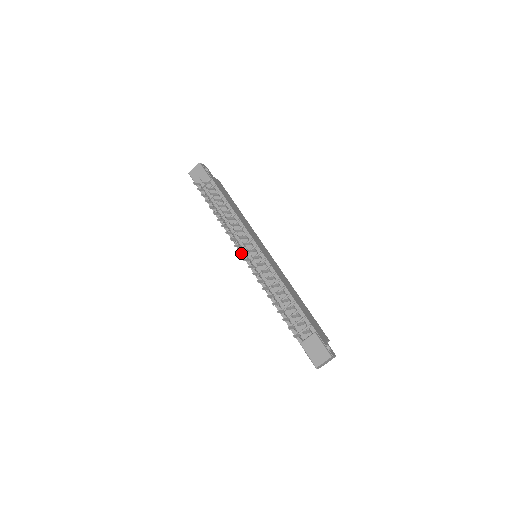
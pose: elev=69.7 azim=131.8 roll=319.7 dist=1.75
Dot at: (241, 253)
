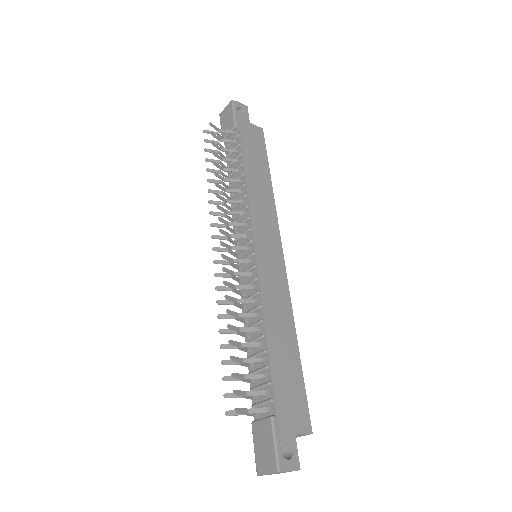
Dot at: (216, 250)
